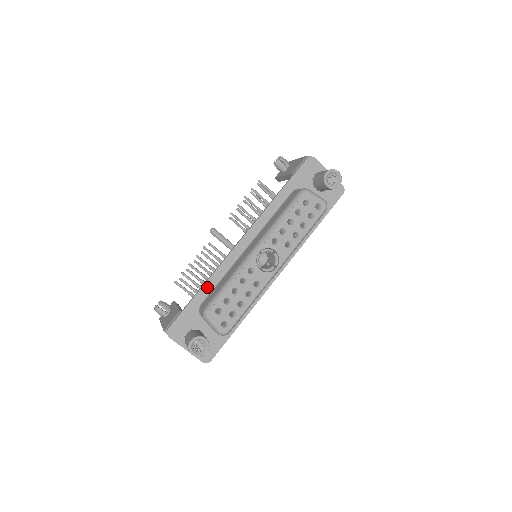
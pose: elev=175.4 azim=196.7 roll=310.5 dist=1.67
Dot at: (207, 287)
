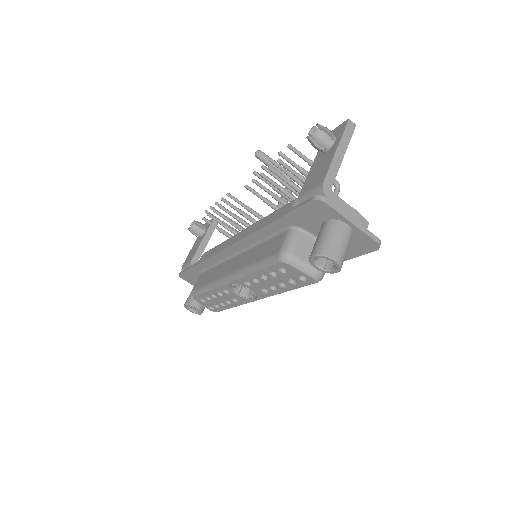
Dot at: (204, 265)
